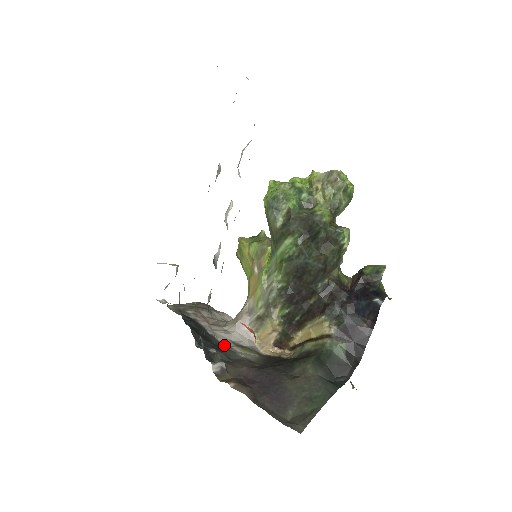
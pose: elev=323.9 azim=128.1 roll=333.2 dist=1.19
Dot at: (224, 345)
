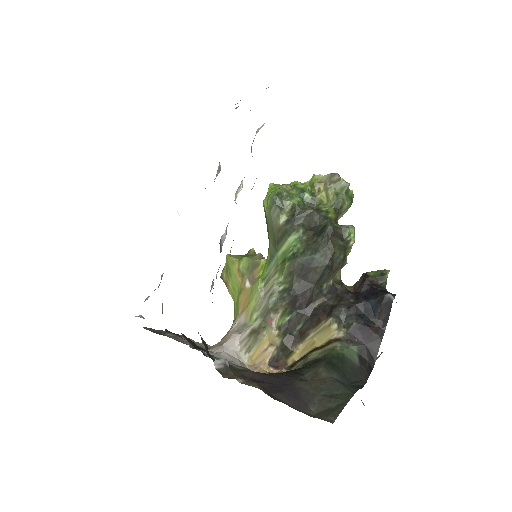
Dot at: occluded
